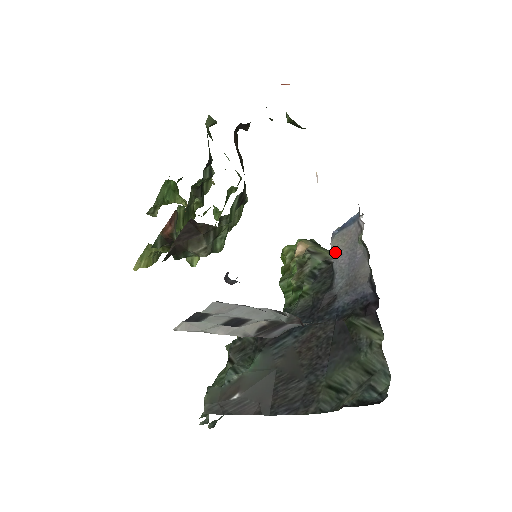
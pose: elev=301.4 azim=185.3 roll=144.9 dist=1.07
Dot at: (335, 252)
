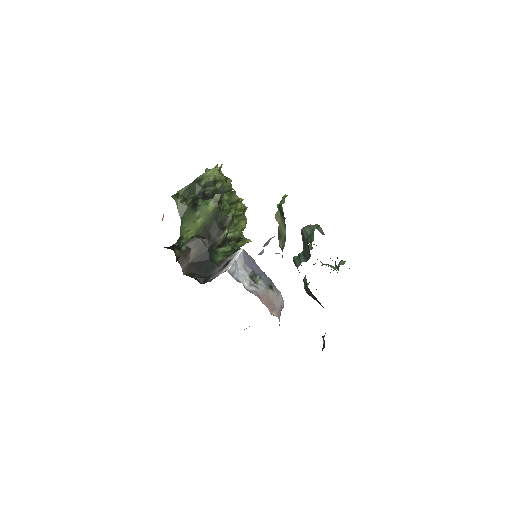
Dot at: occluded
